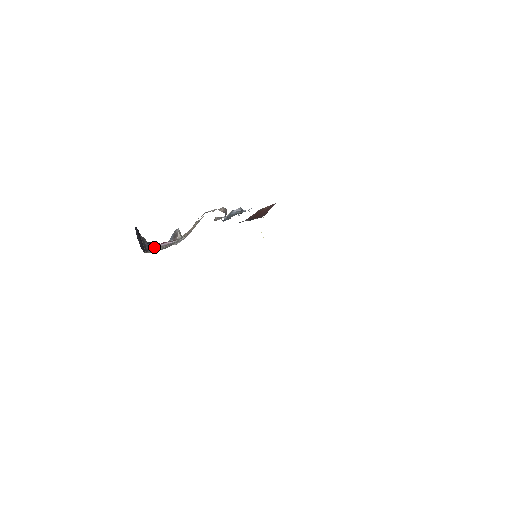
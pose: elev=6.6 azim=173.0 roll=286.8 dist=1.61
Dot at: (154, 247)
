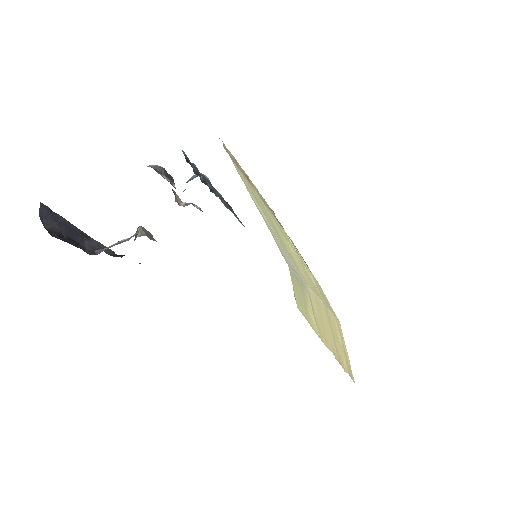
Dot at: (104, 249)
